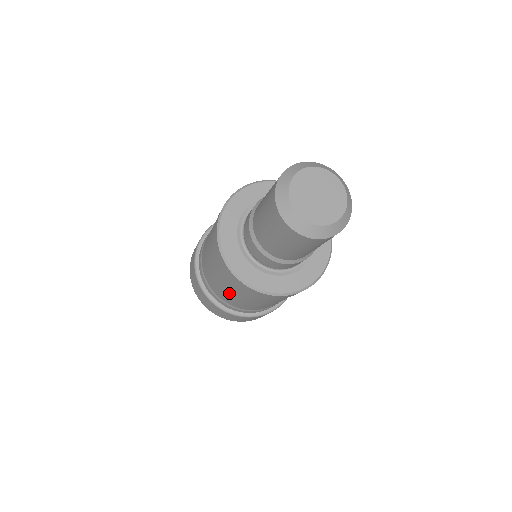
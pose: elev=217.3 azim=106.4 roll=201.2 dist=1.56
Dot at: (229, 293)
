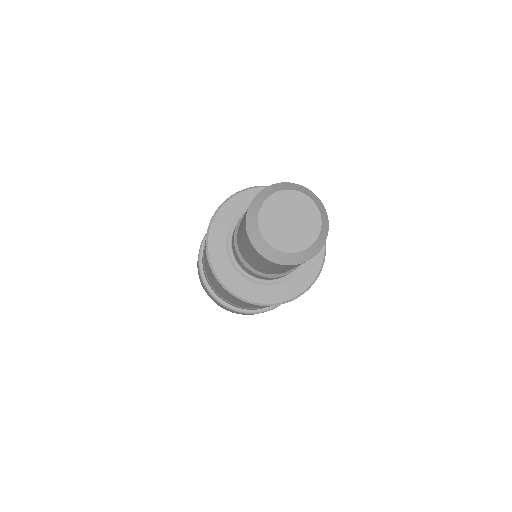
Dot at: occluded
